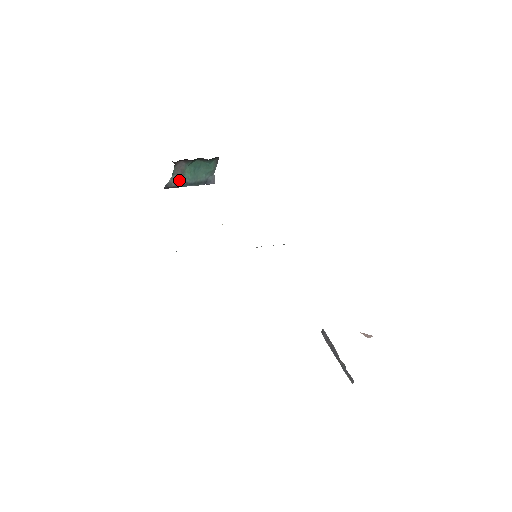
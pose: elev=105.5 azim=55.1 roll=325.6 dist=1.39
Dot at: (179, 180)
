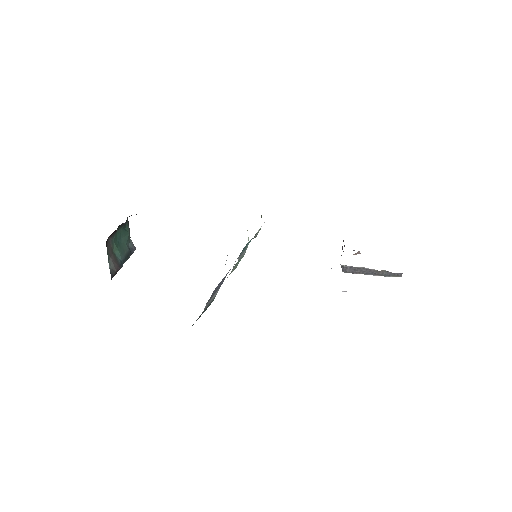
Dot at: (115, 262)
